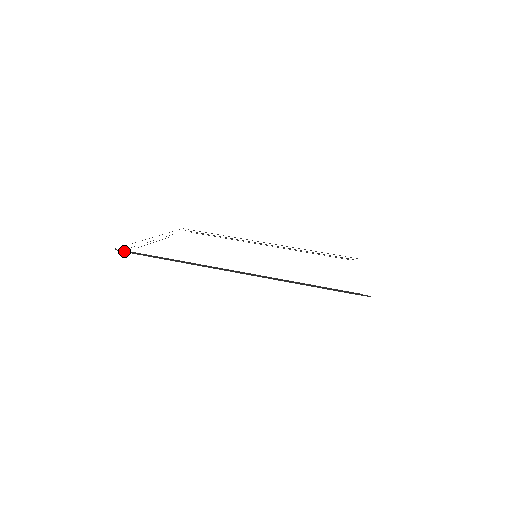
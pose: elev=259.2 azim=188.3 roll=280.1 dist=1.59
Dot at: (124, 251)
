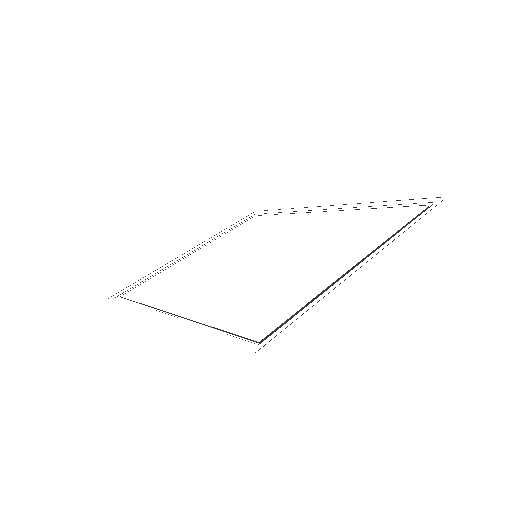
Dot at: occluded
